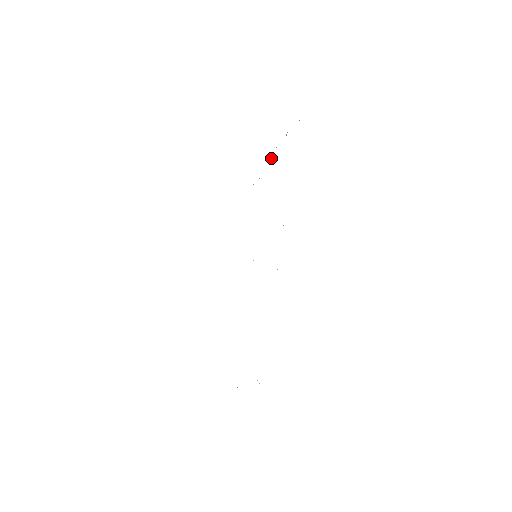
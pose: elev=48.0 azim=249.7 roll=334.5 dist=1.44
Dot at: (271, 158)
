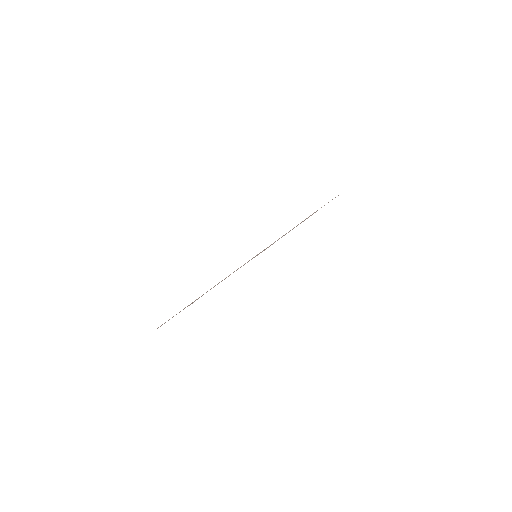
Dot at: occluded
